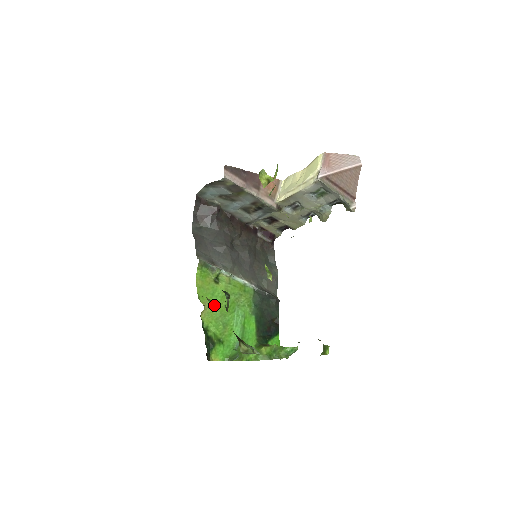
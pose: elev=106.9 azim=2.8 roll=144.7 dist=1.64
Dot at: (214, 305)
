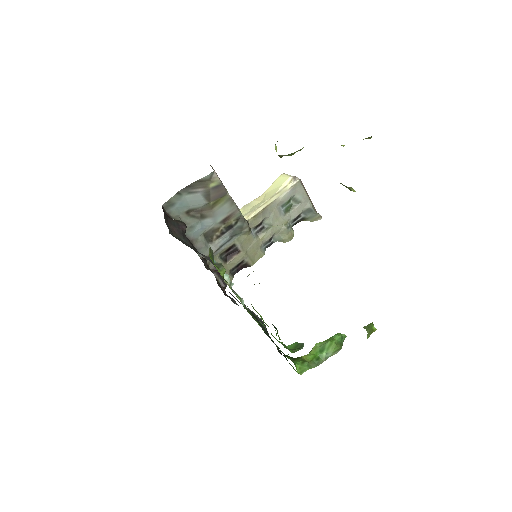
Dot at: occluded
